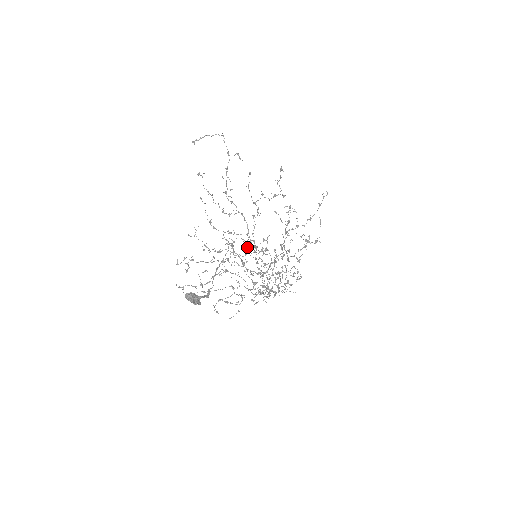
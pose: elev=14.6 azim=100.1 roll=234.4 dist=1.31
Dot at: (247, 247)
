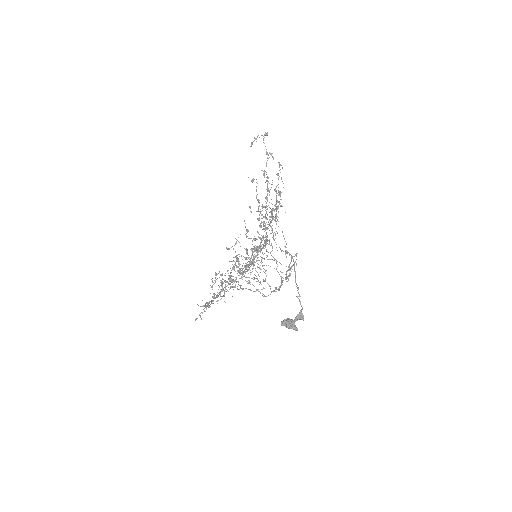
Dot at: occluded
